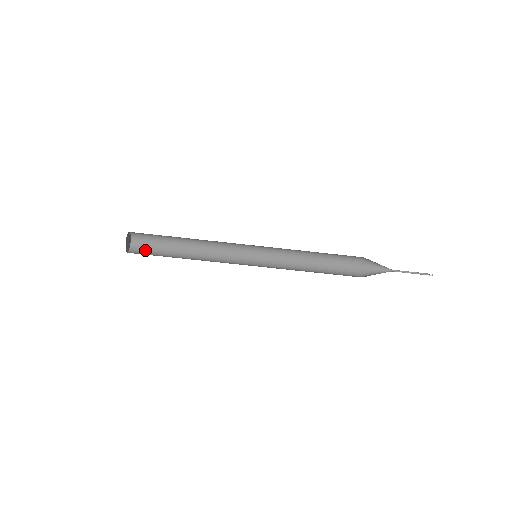
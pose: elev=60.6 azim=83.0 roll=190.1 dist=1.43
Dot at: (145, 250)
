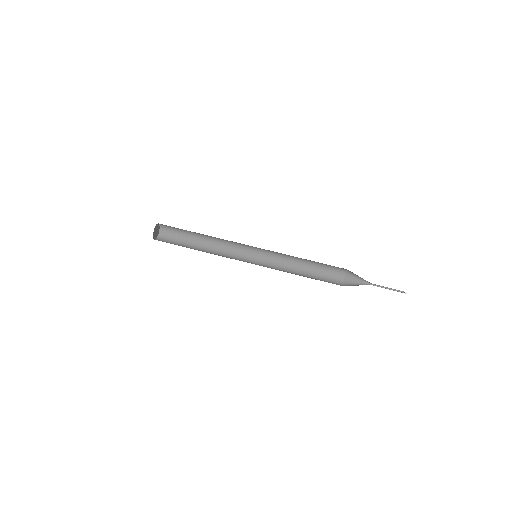
Dot at: (166, 242)
